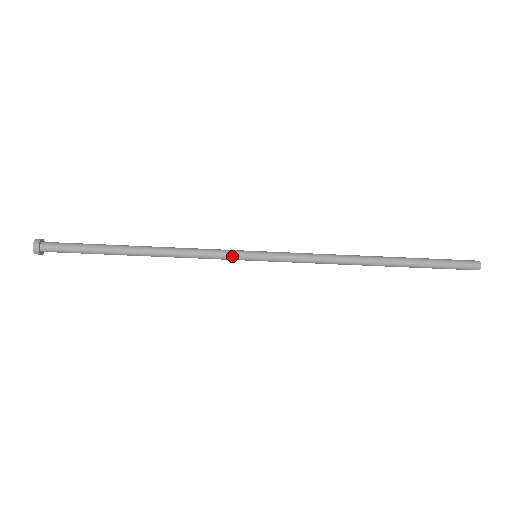
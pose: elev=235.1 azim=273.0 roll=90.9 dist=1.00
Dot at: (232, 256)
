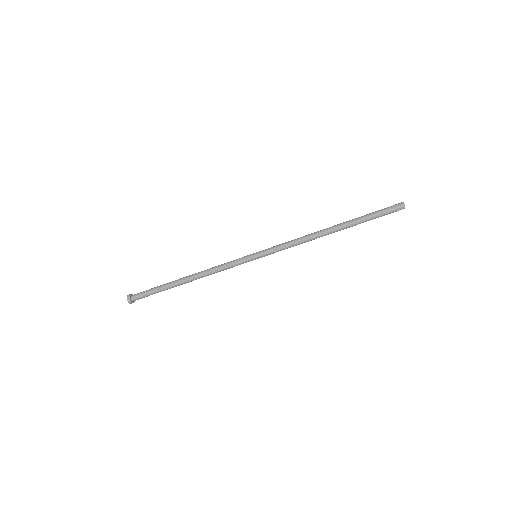
Dot at: (241, 262)
